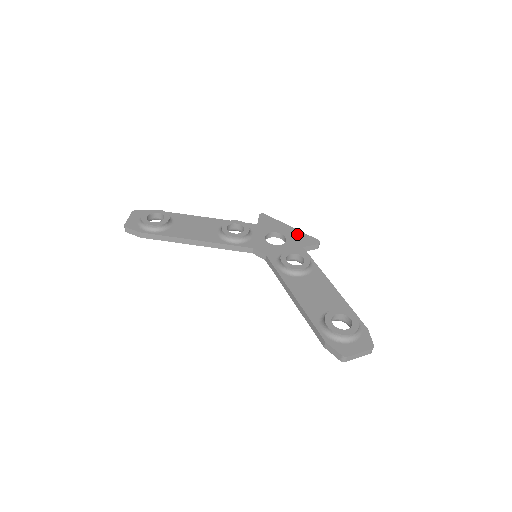
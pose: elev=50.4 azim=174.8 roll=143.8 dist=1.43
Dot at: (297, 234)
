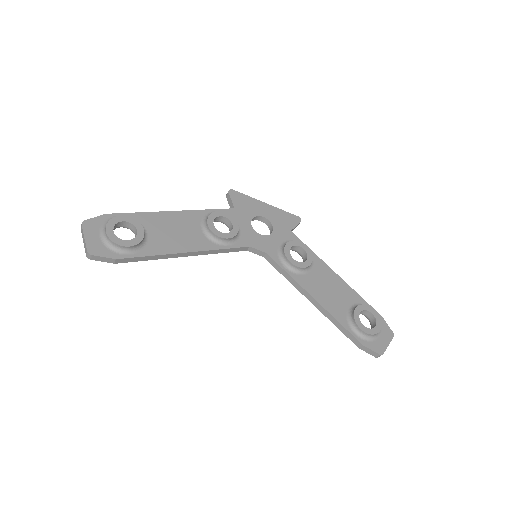
Dot at: (277, 213)
